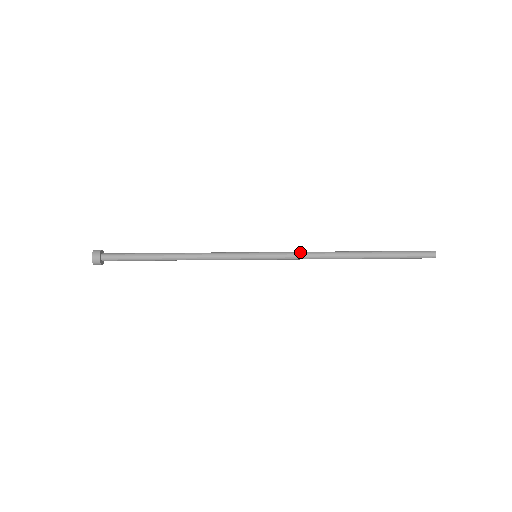
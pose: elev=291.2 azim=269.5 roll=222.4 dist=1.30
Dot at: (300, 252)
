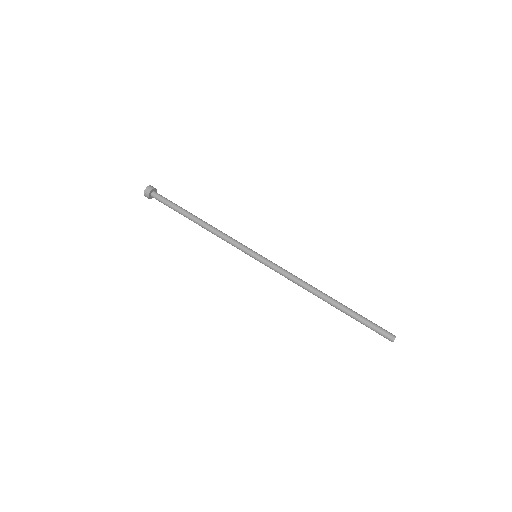
Dot at: (288, 274)
